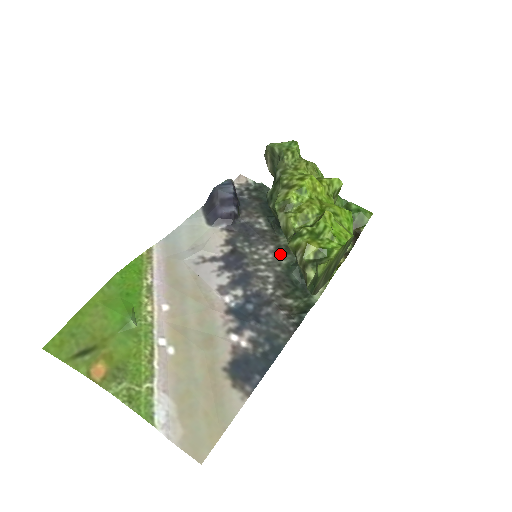
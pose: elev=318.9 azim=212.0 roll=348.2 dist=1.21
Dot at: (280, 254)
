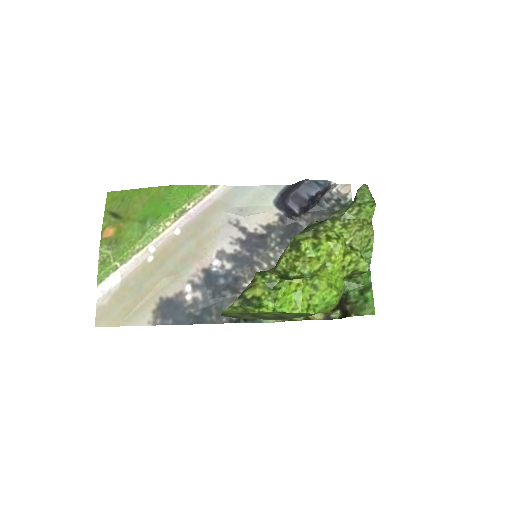
Dot at: occluded
